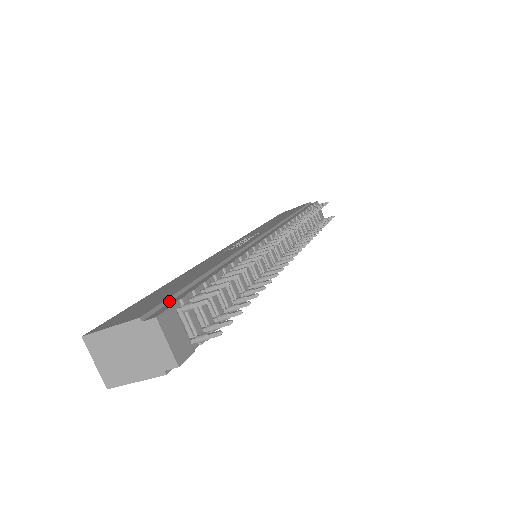
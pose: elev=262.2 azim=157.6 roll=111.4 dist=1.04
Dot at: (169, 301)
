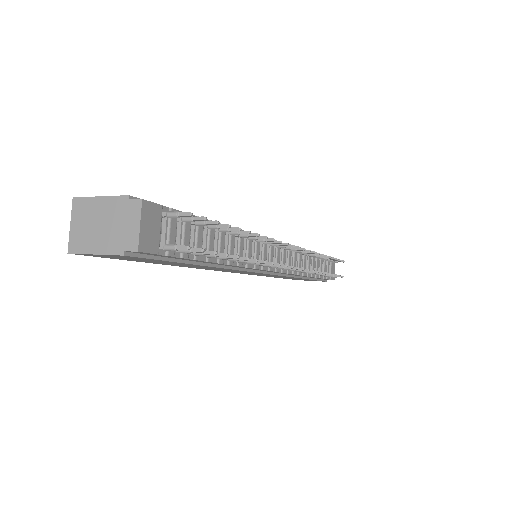
Dot at: occluded
